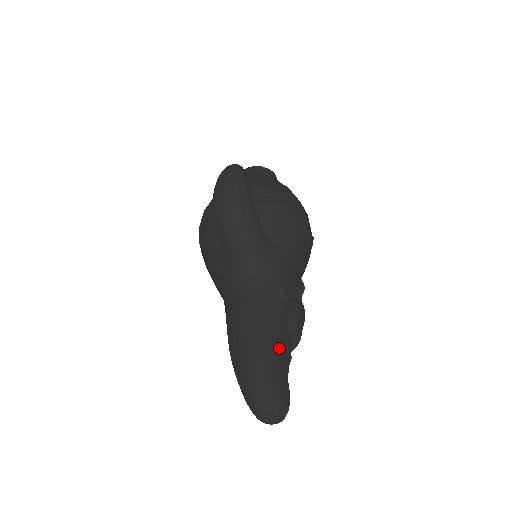
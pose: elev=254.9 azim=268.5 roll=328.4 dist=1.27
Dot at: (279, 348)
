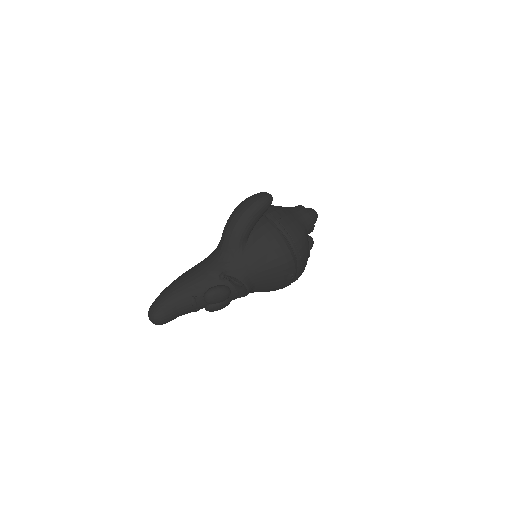
Dot at: (187, 296)
